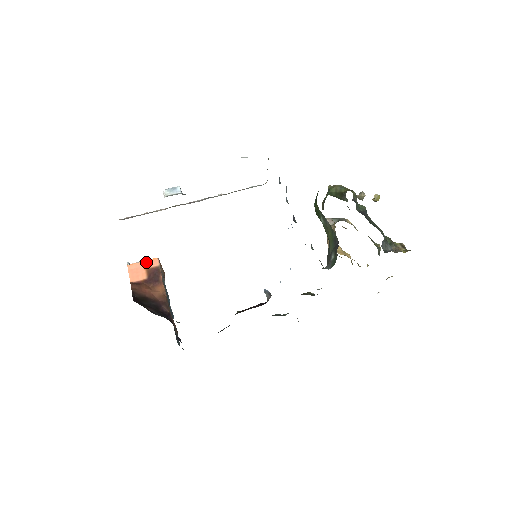
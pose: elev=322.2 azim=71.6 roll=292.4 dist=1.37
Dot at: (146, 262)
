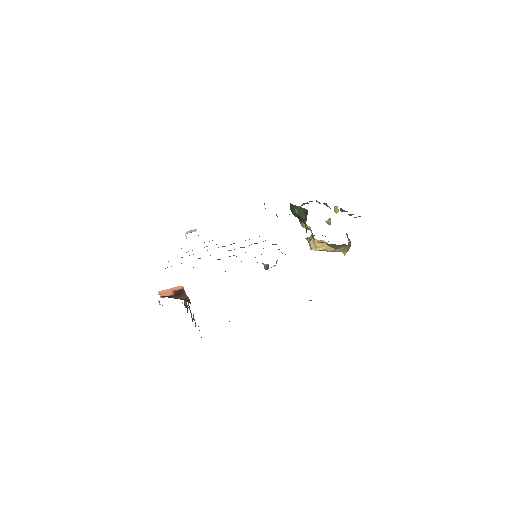
Dot at: (173, 288)
